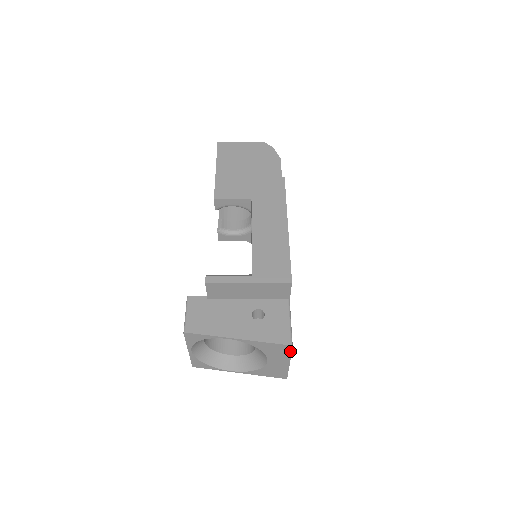
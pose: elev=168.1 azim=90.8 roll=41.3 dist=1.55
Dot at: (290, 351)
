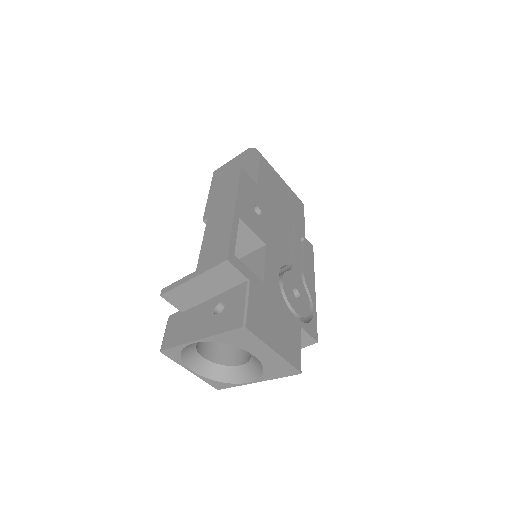
Dot at: (252, 335)
